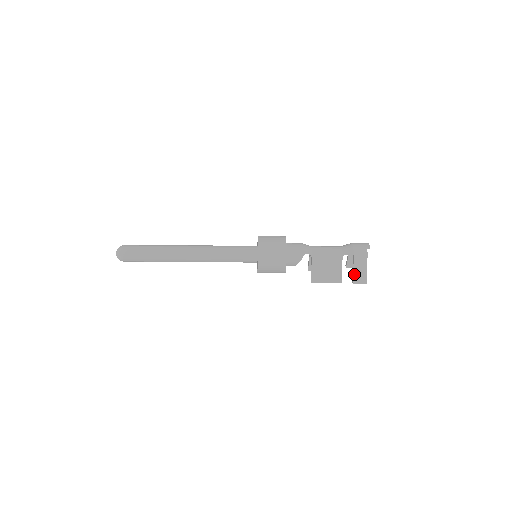
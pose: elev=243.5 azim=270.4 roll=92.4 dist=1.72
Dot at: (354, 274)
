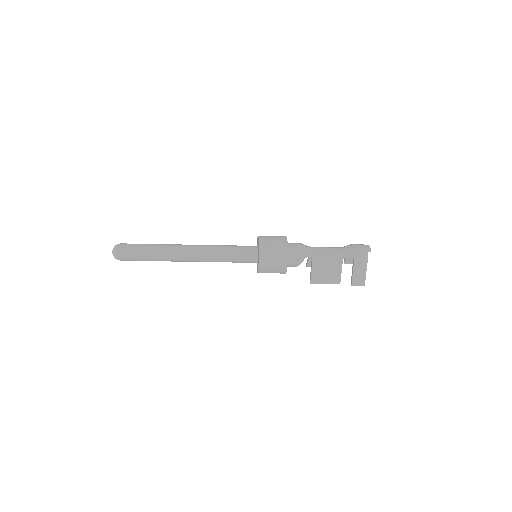
Dot at: (353, 277)
